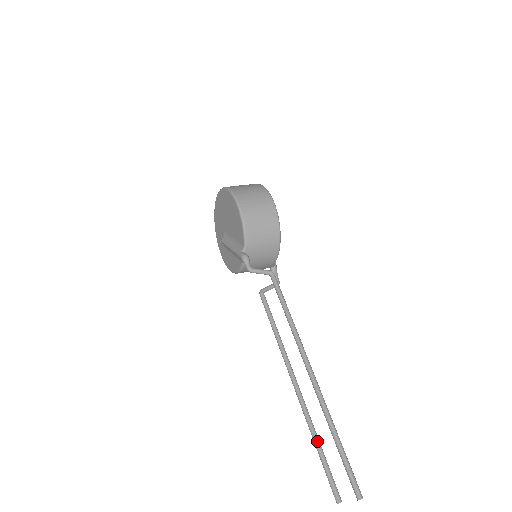
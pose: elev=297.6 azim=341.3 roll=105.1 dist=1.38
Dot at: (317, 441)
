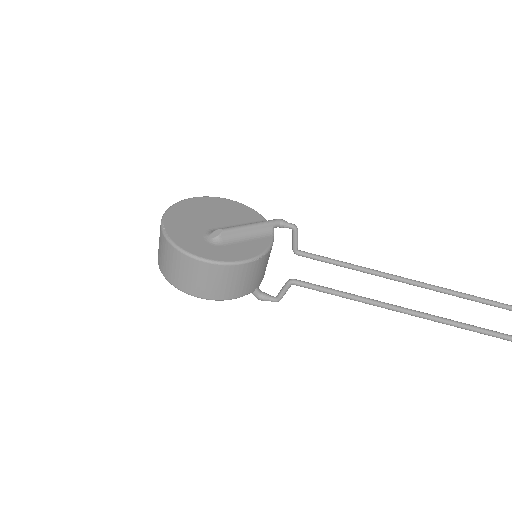
Dot at: occluded
